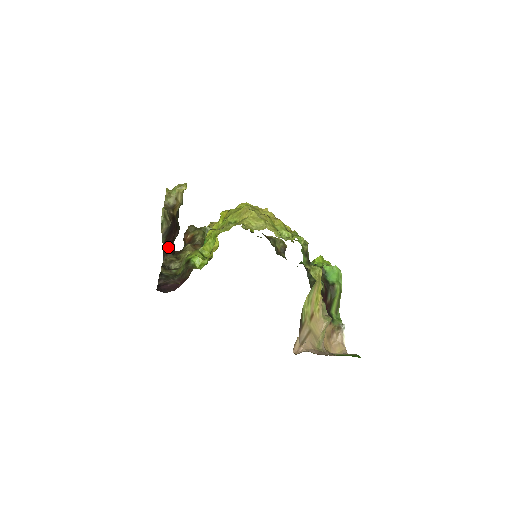
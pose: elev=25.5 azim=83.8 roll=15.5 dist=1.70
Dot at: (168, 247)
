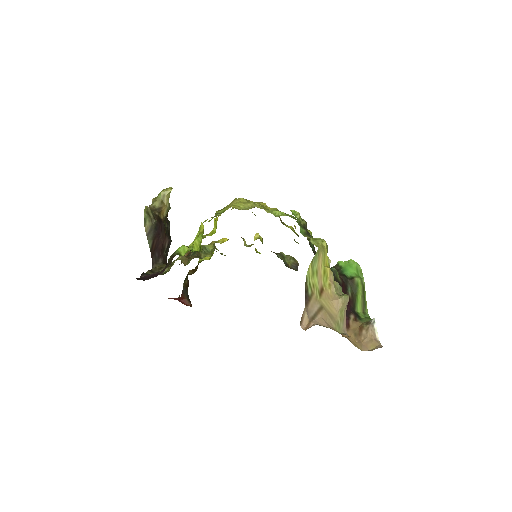
Dot at: (157, 255)
